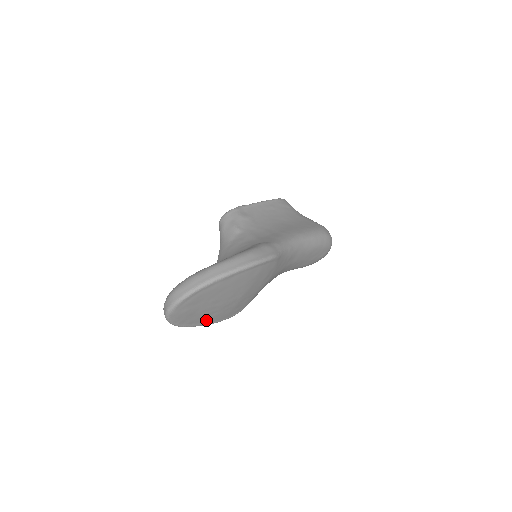
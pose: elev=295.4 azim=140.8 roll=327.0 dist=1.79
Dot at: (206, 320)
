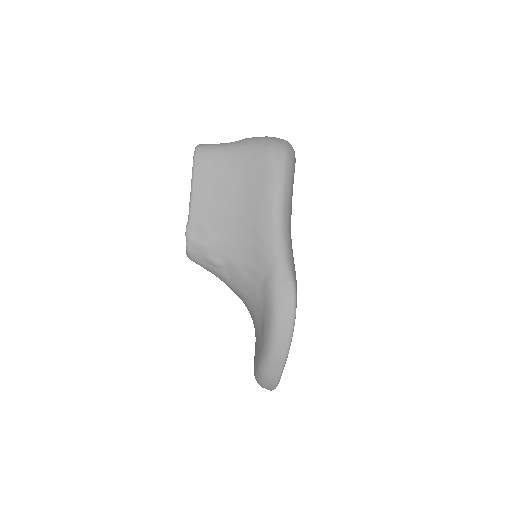
Dot at: occluded
